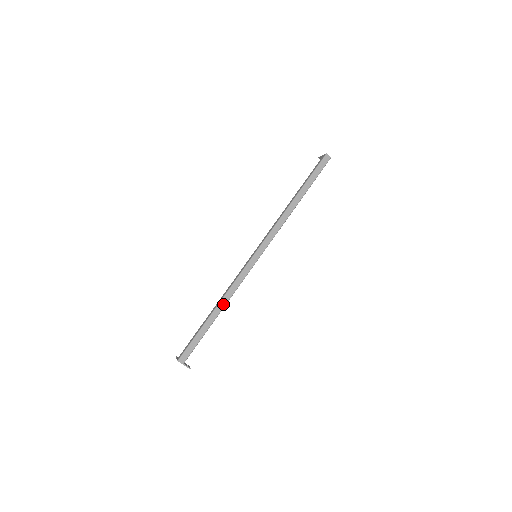
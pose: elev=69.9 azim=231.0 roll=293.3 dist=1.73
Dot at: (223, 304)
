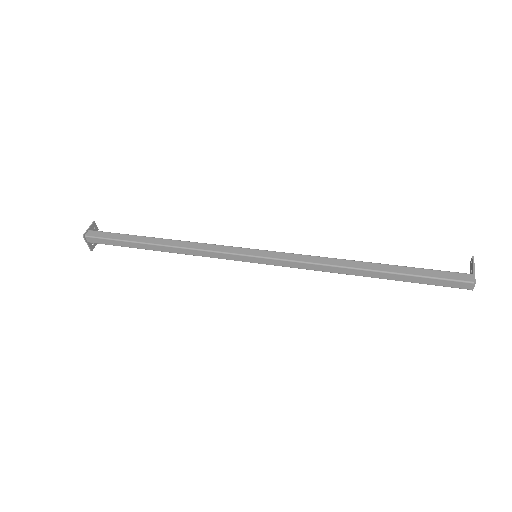
Dot at: (173, 250)
